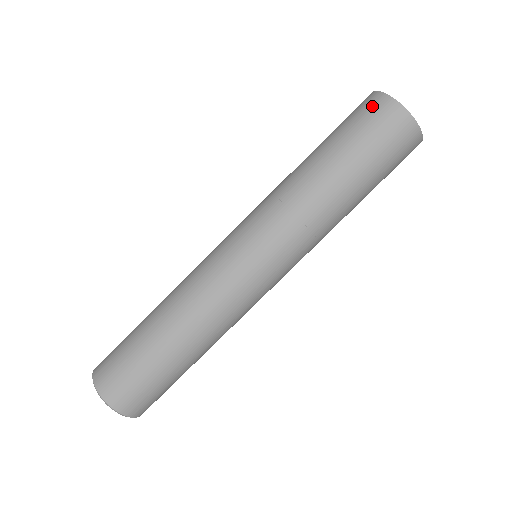
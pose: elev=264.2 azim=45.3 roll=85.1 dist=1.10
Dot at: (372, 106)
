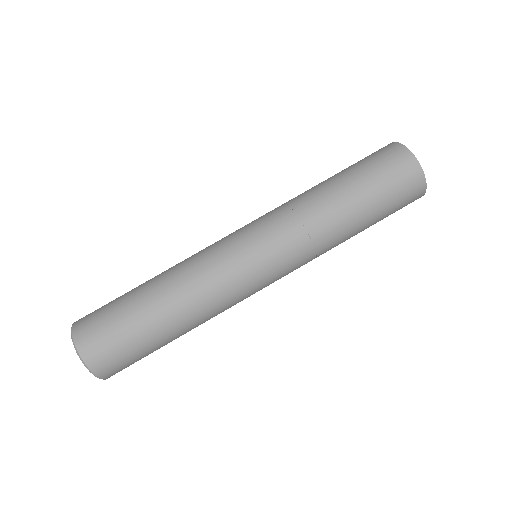
Dot at: (403, 166)
